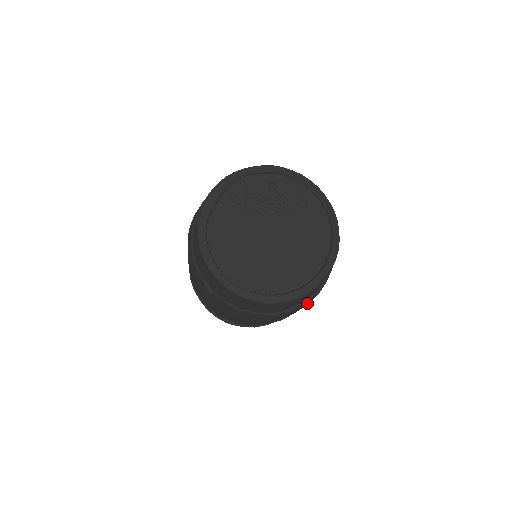
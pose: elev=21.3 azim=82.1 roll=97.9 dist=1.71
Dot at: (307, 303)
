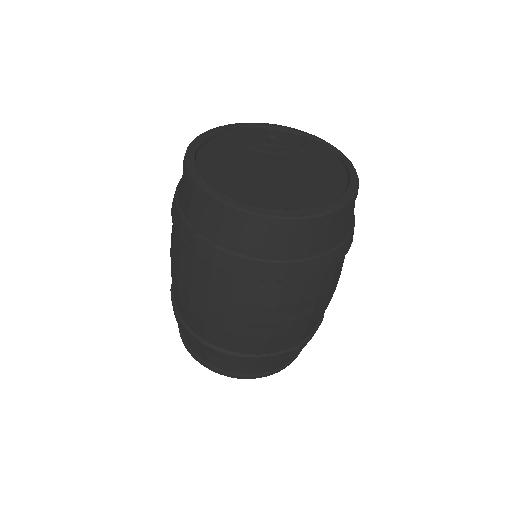
Dot at: (327, 263)
